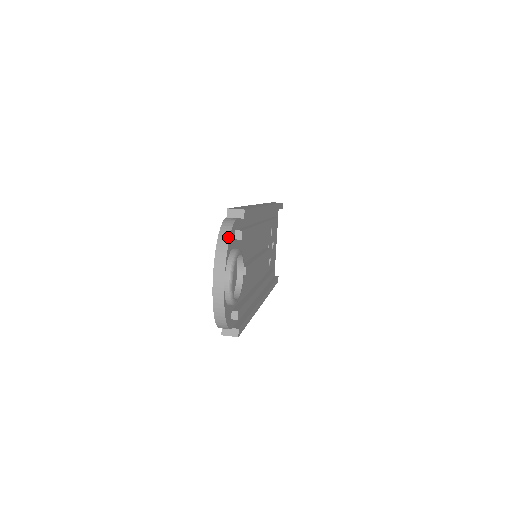
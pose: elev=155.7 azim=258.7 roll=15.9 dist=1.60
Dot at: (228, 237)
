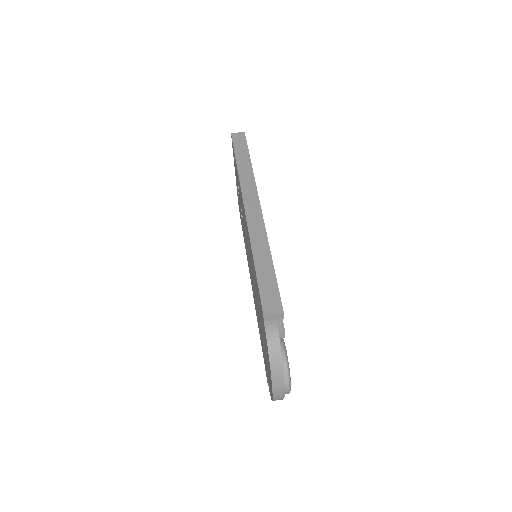
Dot at: (280, 358)
